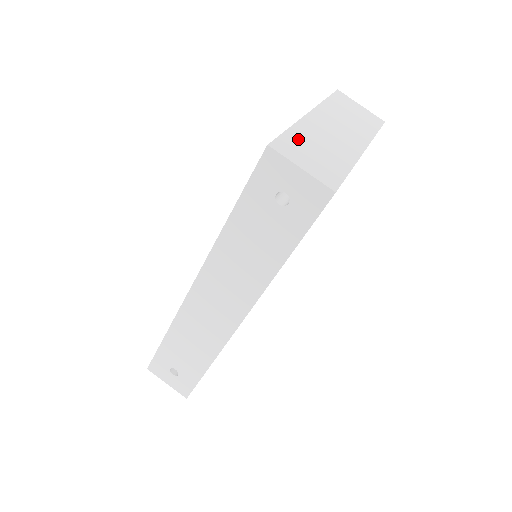
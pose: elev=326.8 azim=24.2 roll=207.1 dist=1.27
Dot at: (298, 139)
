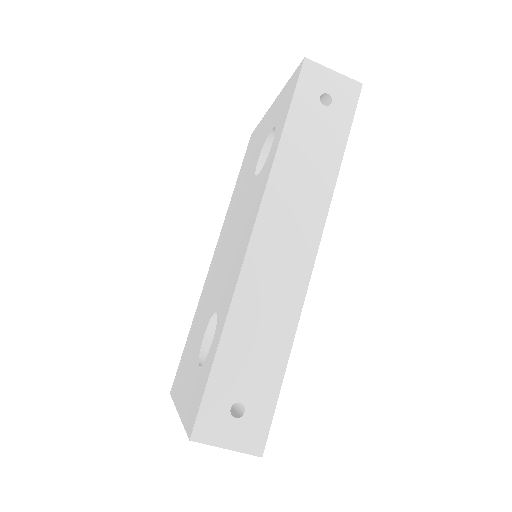
Dot at: occluded
